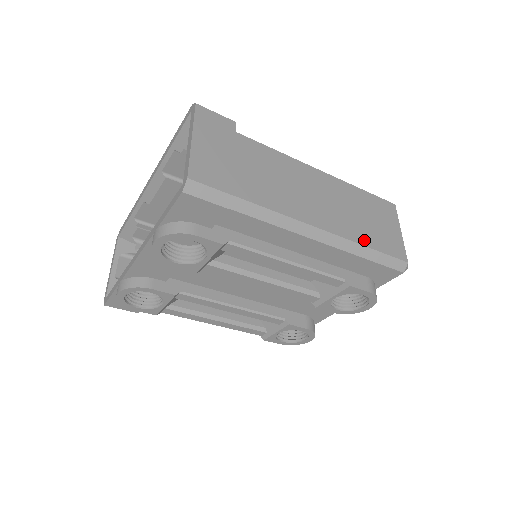
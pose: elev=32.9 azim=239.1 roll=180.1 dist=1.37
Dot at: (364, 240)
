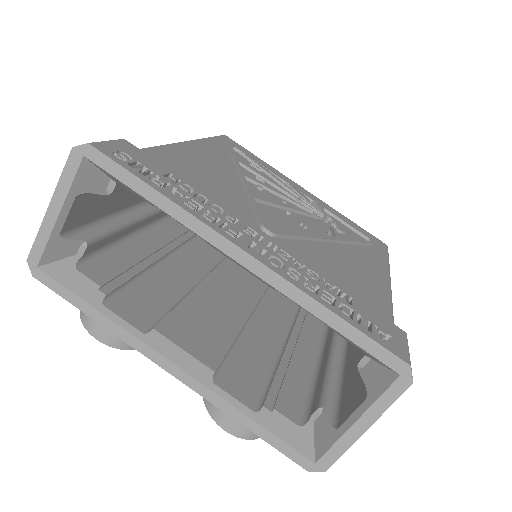
Dot at: occluded
